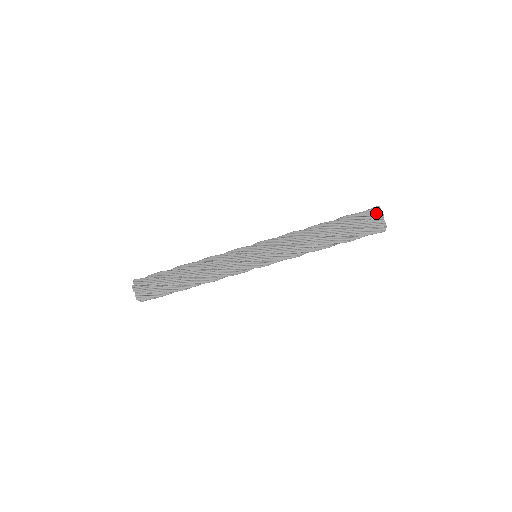
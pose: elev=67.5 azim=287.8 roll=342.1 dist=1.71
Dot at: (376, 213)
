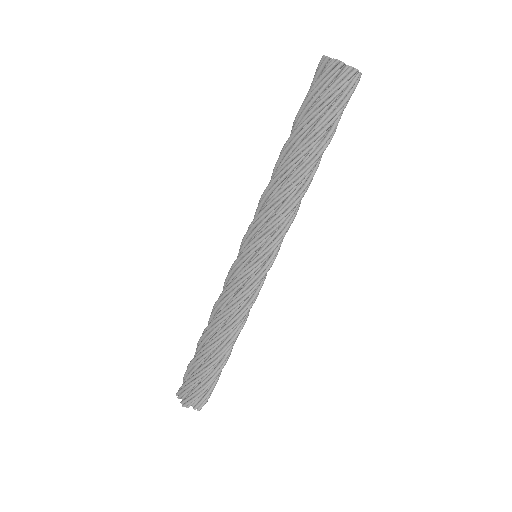
Dot at: (318, 66)
